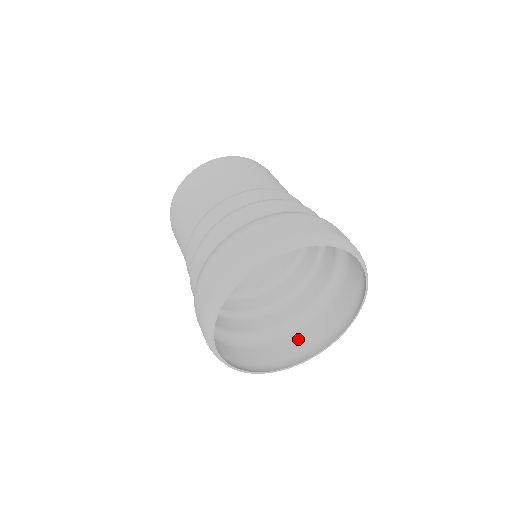
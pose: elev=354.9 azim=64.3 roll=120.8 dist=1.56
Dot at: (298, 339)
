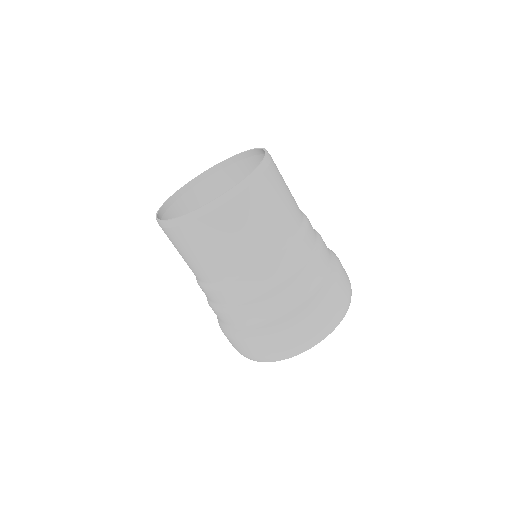
Dot at: occluded
